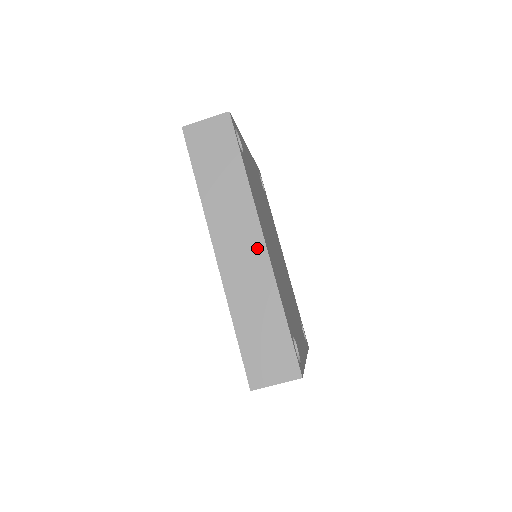
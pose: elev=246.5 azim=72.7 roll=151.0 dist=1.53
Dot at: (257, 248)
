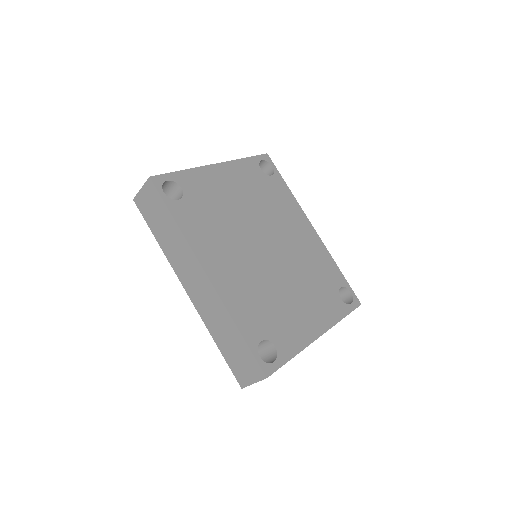
Dot at: (205, 282)
